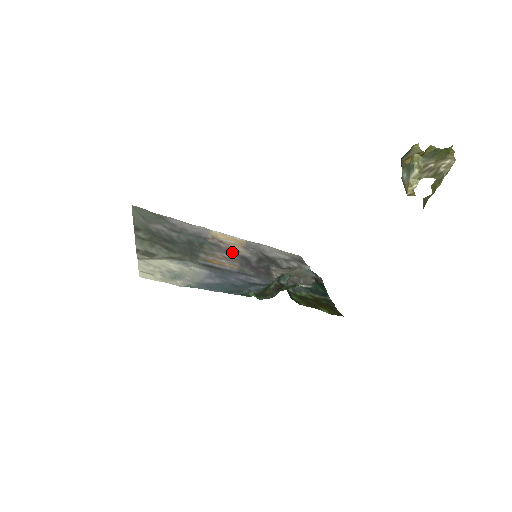
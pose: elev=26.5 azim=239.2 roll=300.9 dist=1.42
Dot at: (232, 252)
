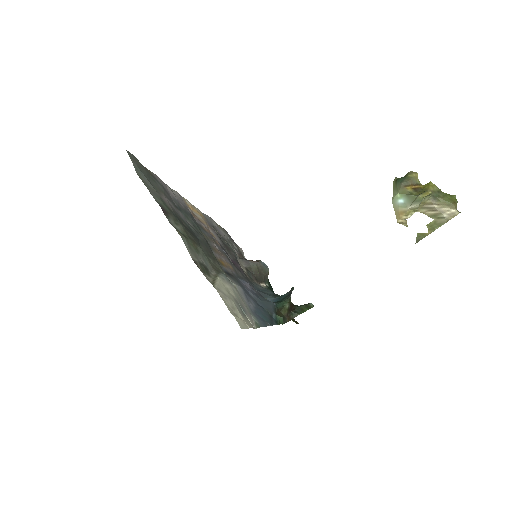
Dot at: (215, 239)
